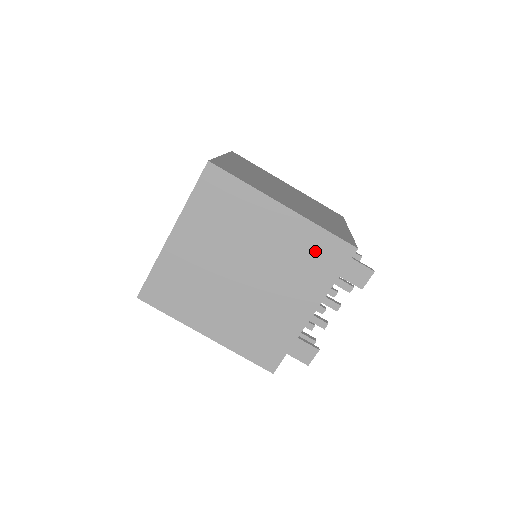
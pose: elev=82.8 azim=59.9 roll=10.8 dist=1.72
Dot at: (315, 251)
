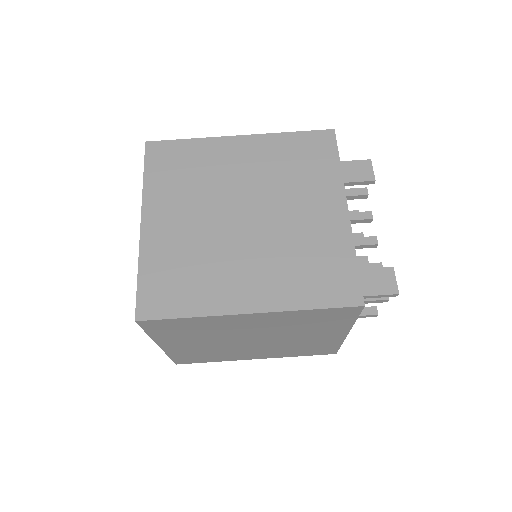
Dot at: (298, 153)
